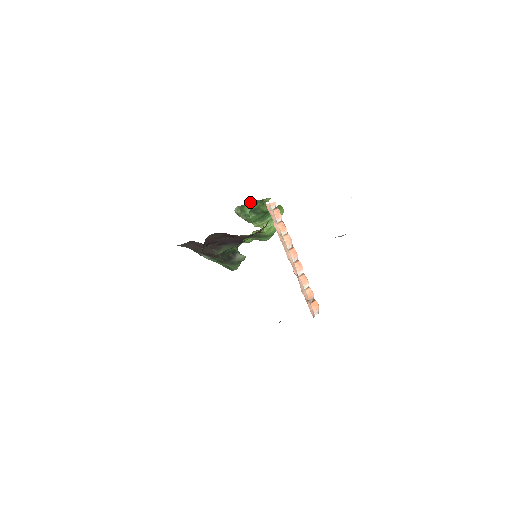
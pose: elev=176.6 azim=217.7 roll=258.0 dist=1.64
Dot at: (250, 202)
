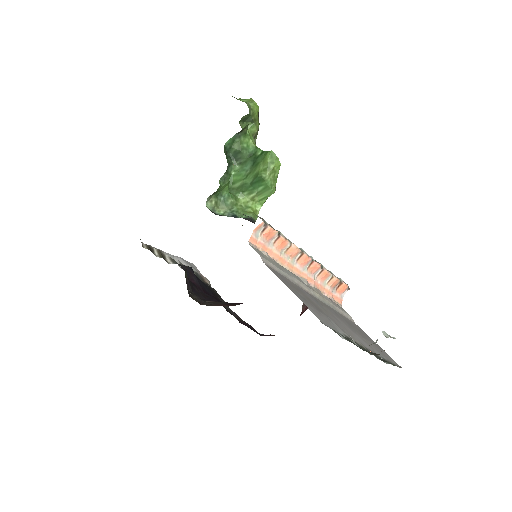
Dot at: (224, 145)
